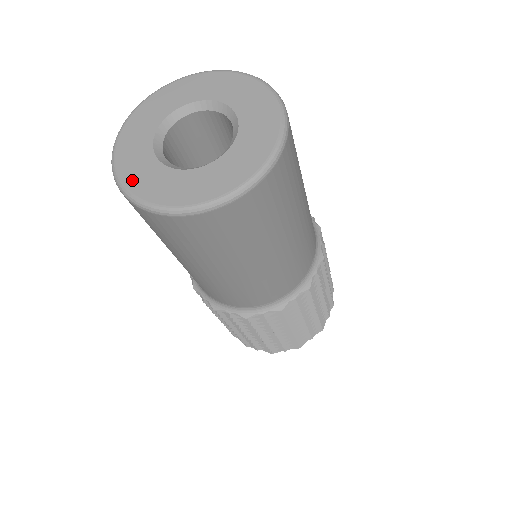
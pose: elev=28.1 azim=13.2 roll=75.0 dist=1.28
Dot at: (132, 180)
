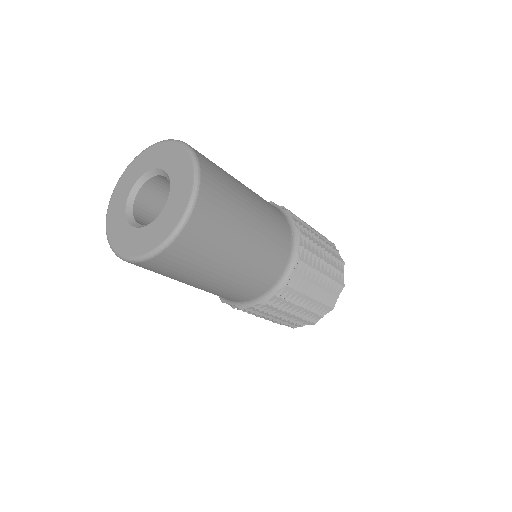
Dot at: (123, 248)
